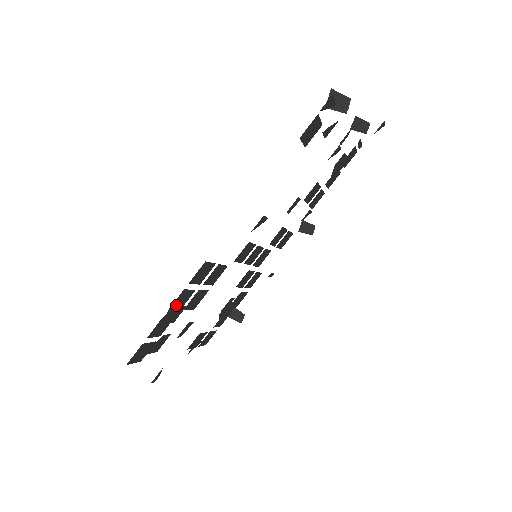
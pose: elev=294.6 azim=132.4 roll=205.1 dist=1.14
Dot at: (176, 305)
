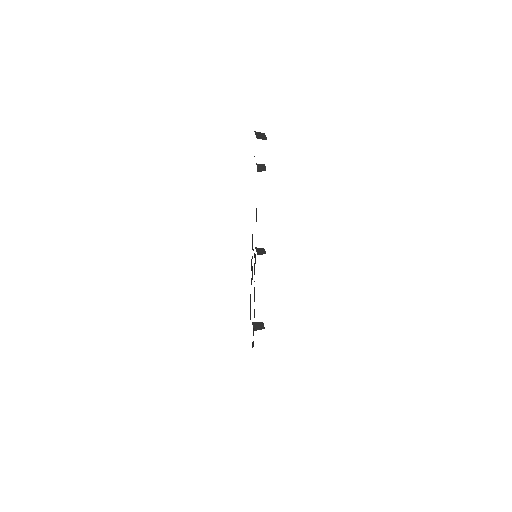
Dot at: (251, 266)
